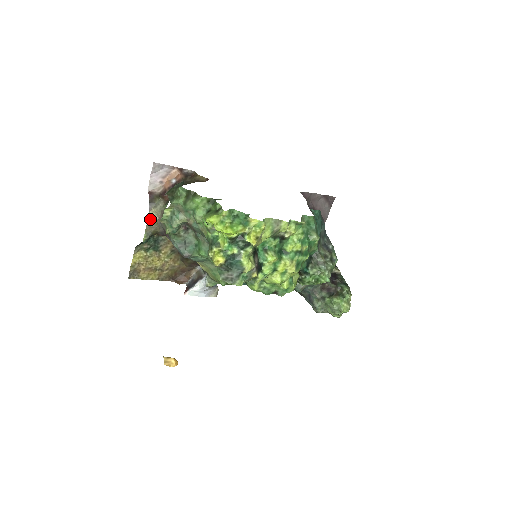
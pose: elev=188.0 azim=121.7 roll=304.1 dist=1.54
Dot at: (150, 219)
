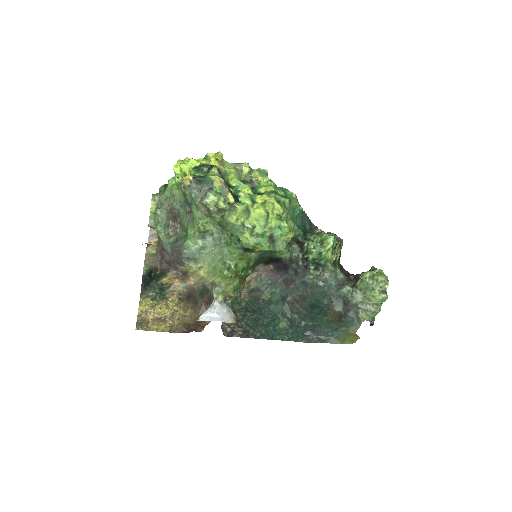
Dot at: (148, 253)
